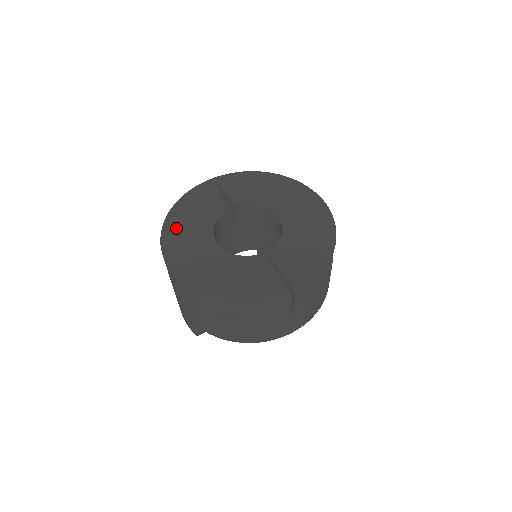
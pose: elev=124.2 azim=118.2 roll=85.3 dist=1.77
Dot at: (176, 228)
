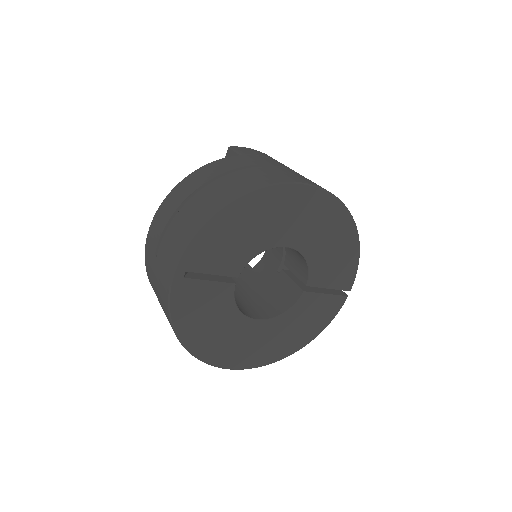
Dot at: (210, 347)
